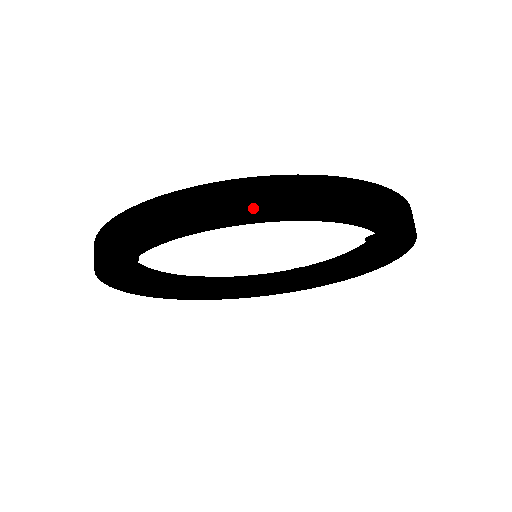
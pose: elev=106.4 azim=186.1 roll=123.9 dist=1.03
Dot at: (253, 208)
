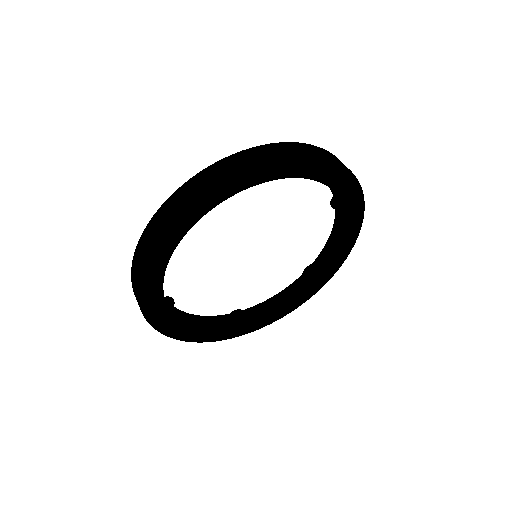
Dot at: (208, 186)
